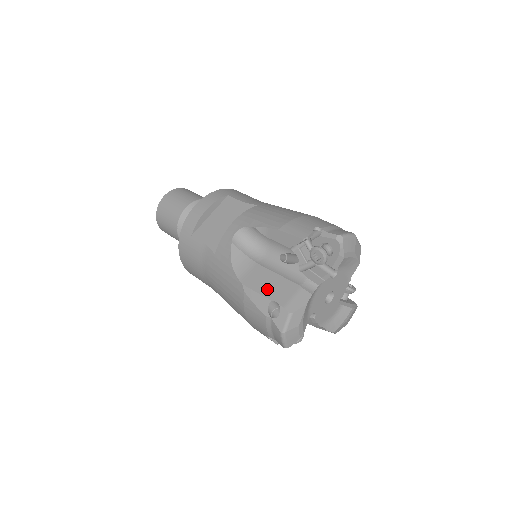
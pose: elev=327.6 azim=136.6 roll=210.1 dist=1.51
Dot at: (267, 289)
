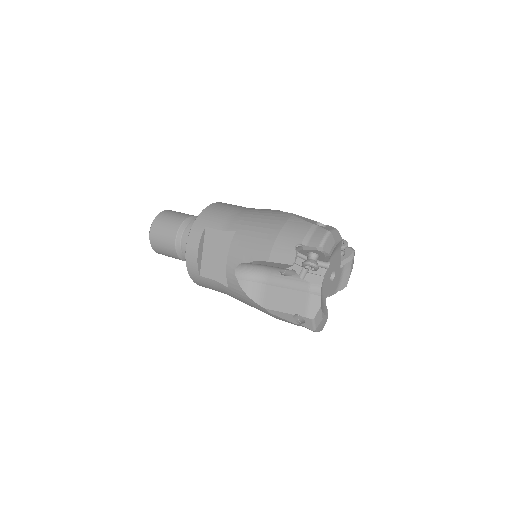
Dot at: (285, 306)
